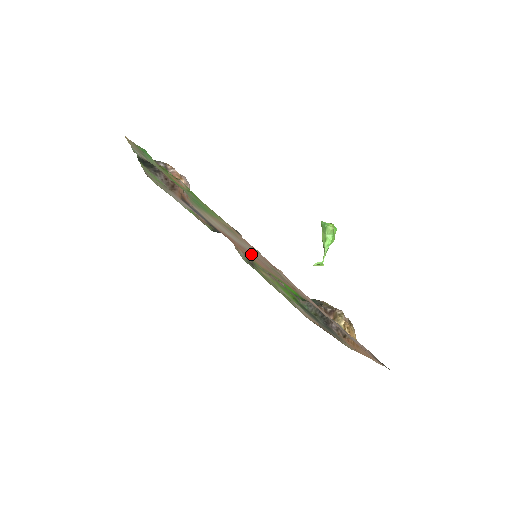
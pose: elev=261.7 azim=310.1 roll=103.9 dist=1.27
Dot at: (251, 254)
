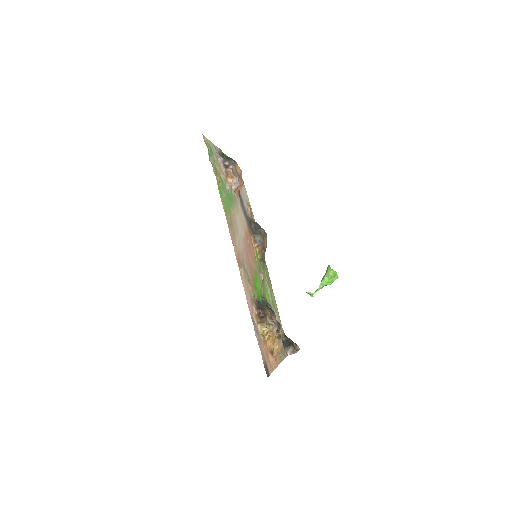
Dot at: (248, 251)
